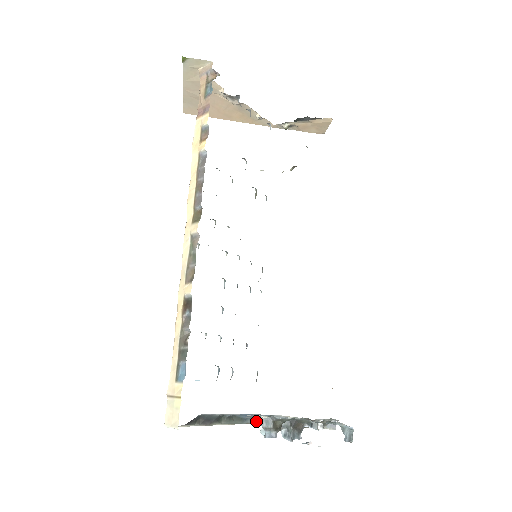
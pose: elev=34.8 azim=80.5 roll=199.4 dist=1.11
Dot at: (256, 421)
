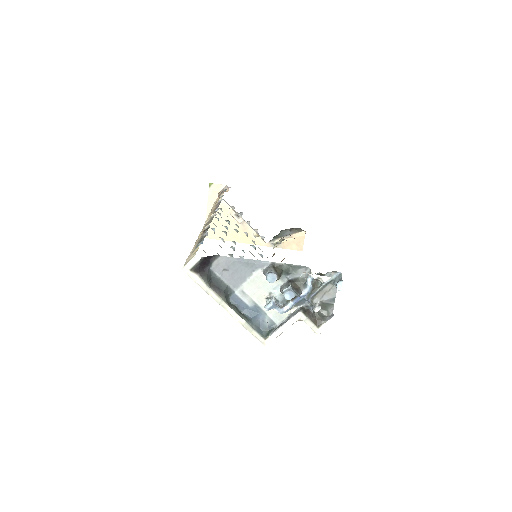
Dot at: (261, 333)
